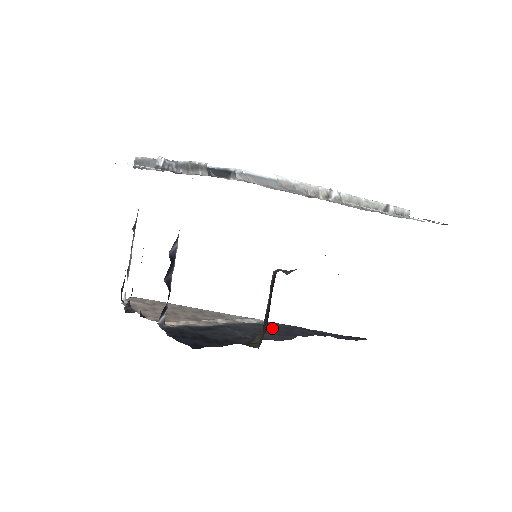
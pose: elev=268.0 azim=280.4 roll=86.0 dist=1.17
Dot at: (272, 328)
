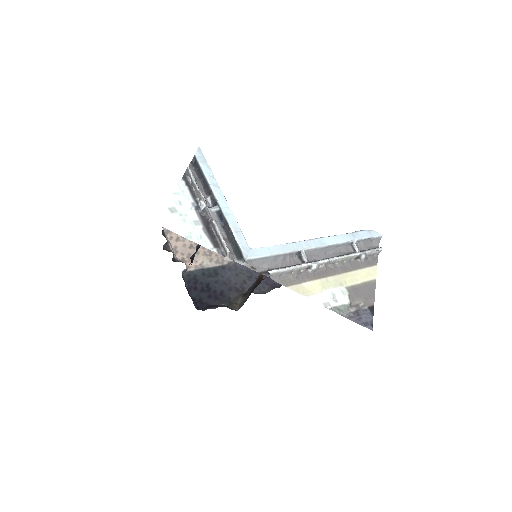
Dot at: occluded
